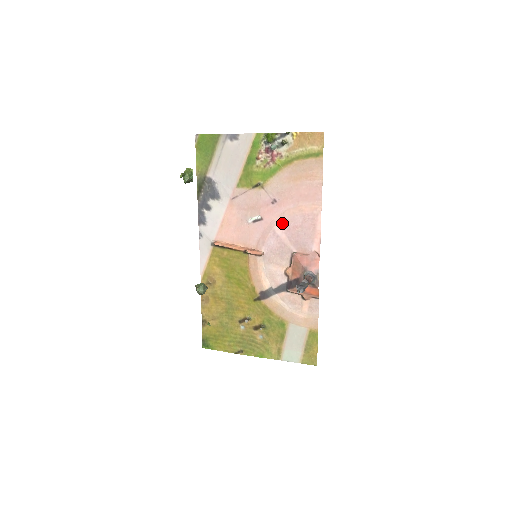
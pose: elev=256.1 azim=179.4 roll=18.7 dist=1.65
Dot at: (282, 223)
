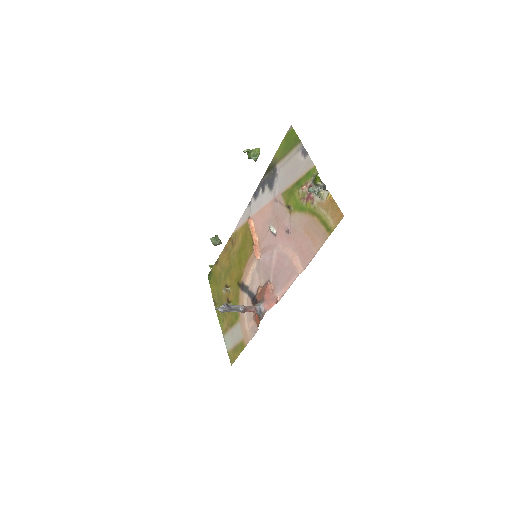
Dot at: (279, 253)
